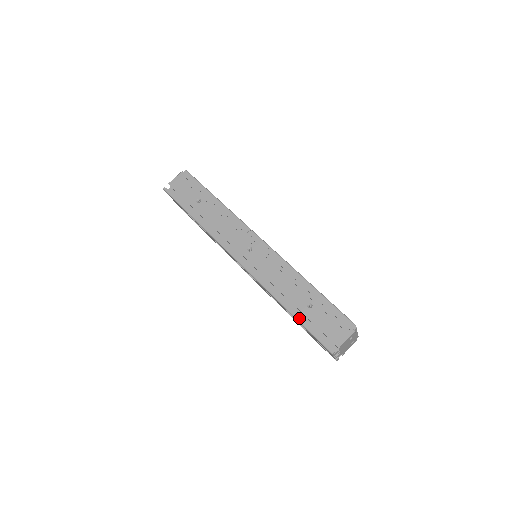
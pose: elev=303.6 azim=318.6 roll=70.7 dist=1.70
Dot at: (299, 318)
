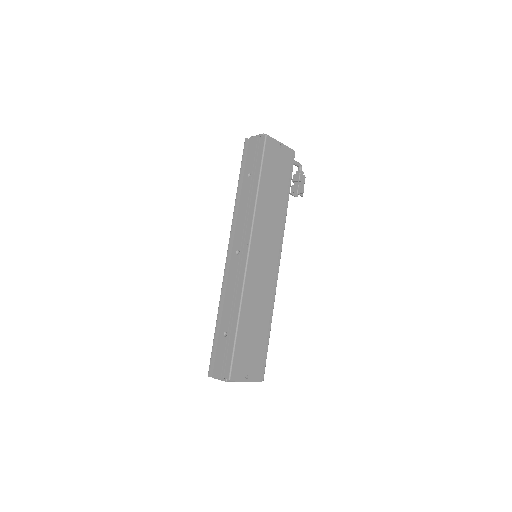
Dot at: (215, 333)
